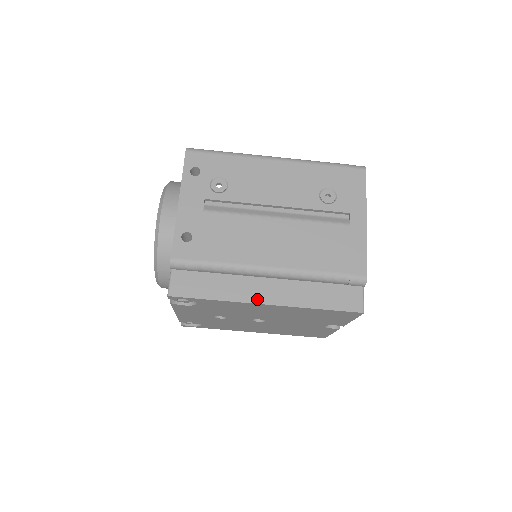
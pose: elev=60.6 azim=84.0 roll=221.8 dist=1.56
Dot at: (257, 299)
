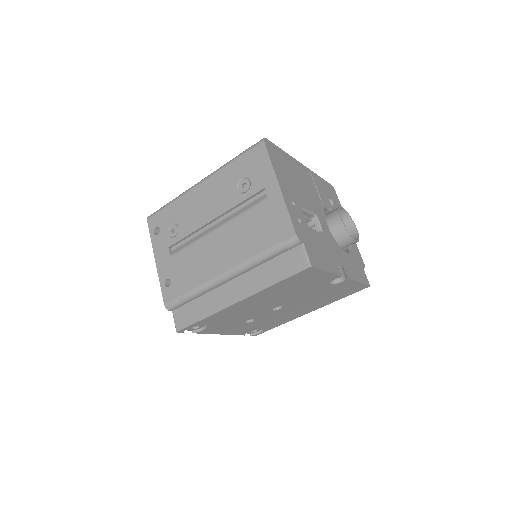
Dot at: (229, 302)
